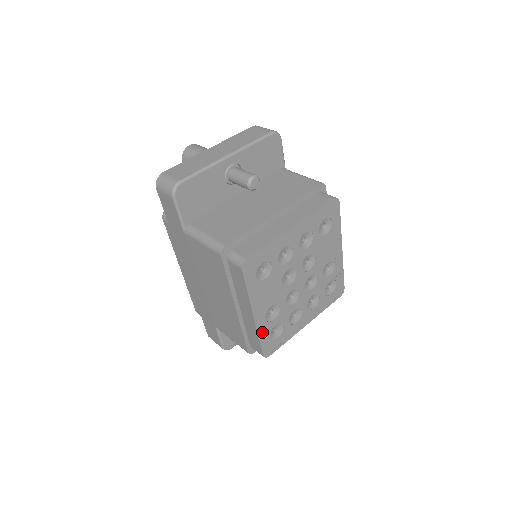
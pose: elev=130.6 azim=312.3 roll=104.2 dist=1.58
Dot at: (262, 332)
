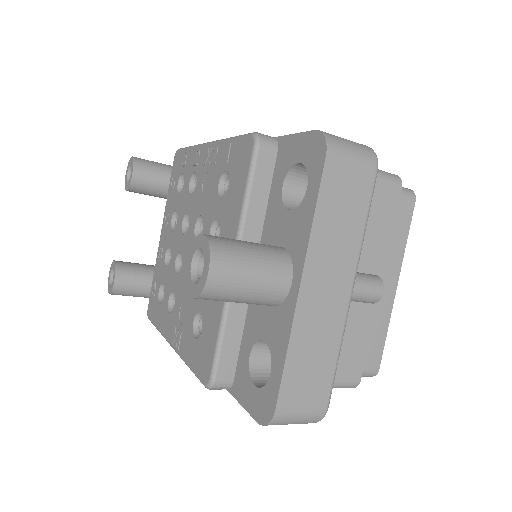
Dot at: occluded
